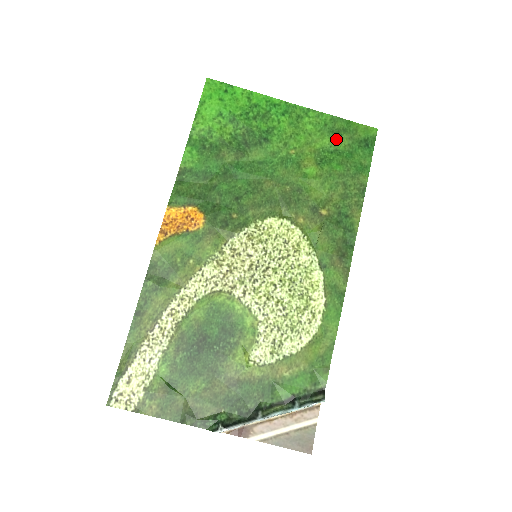
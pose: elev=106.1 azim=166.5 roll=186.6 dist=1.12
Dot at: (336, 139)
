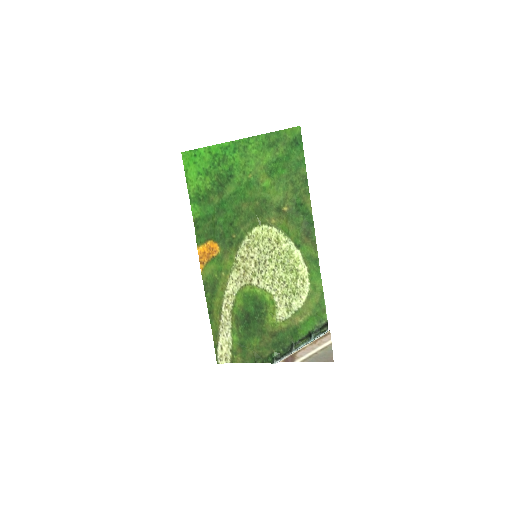
Dot at: (274, 150)
